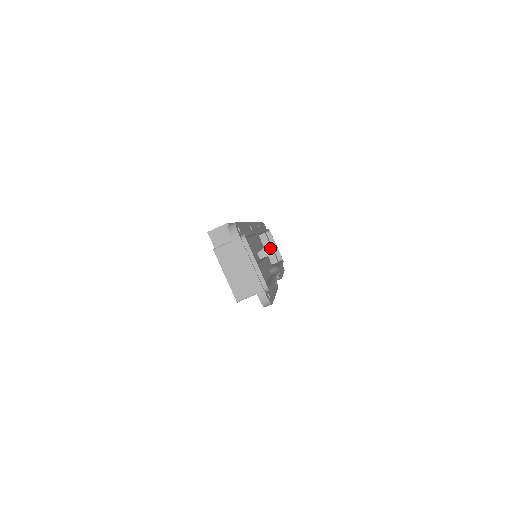
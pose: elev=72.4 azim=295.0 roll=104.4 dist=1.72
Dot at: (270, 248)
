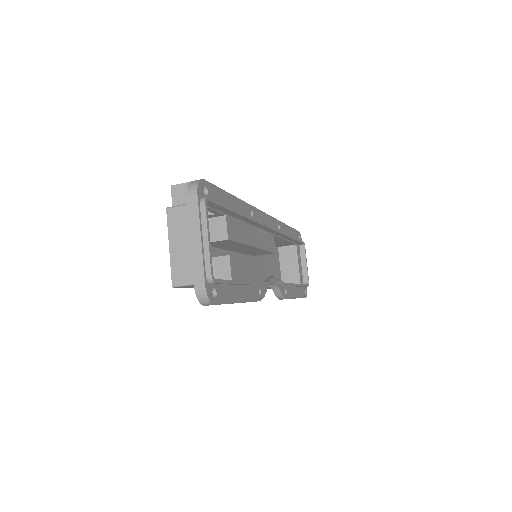
Dot at: (297, 264)
